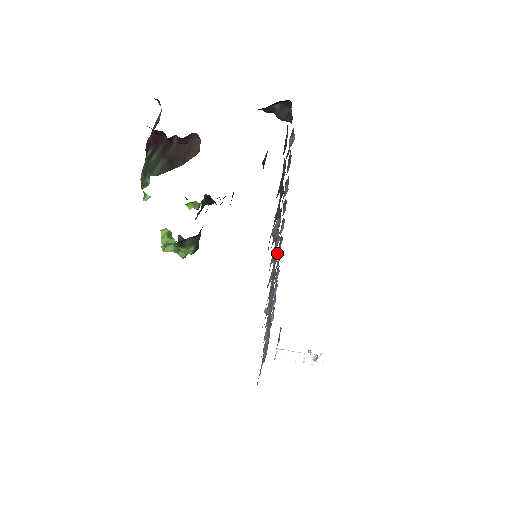
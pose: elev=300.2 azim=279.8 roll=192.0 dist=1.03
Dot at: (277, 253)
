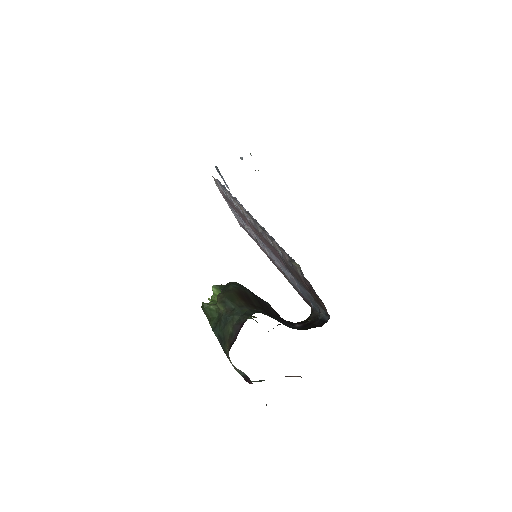
Dot at: occluded
